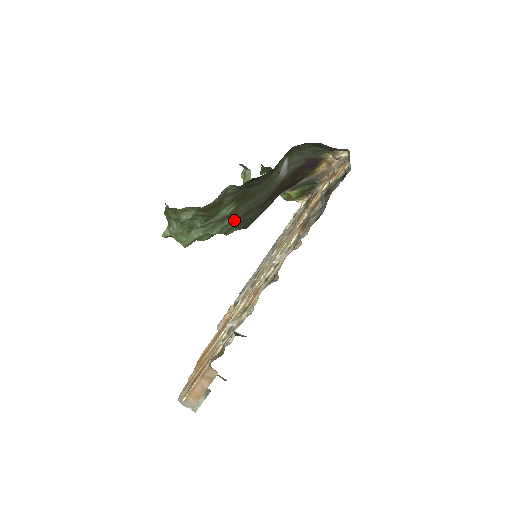
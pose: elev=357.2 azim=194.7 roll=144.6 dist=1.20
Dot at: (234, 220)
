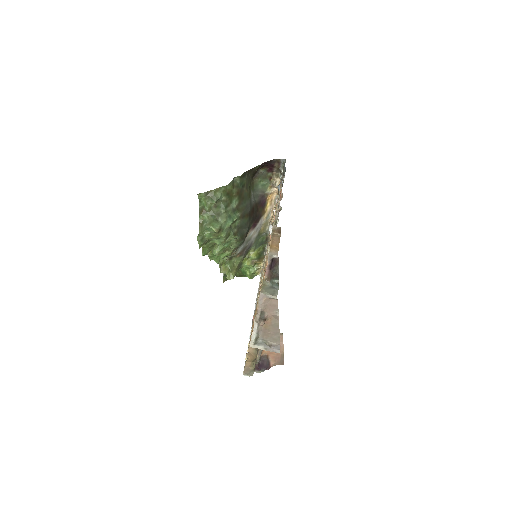
Dot at: (239, 217)
